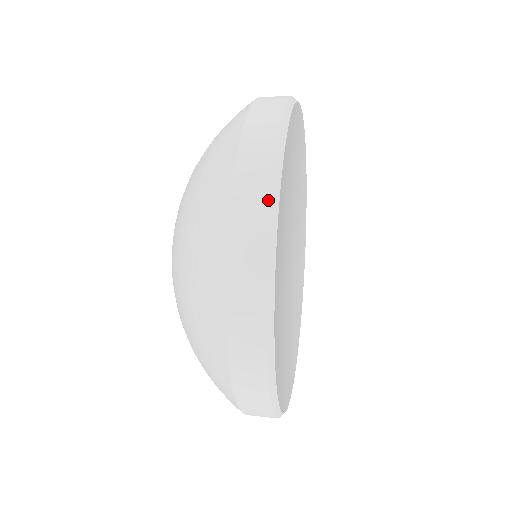
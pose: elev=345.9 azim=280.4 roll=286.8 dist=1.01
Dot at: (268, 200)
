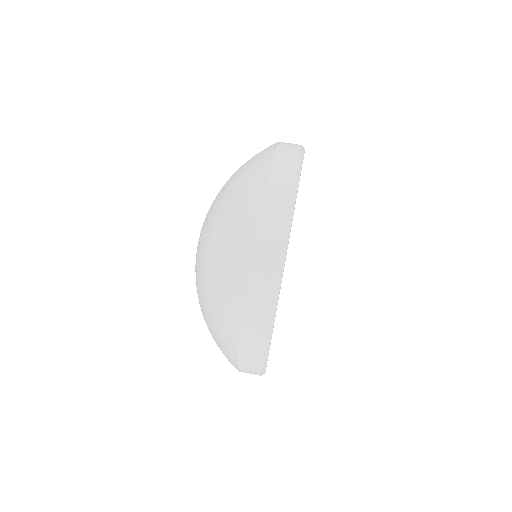
Dot at: (262, 350)
